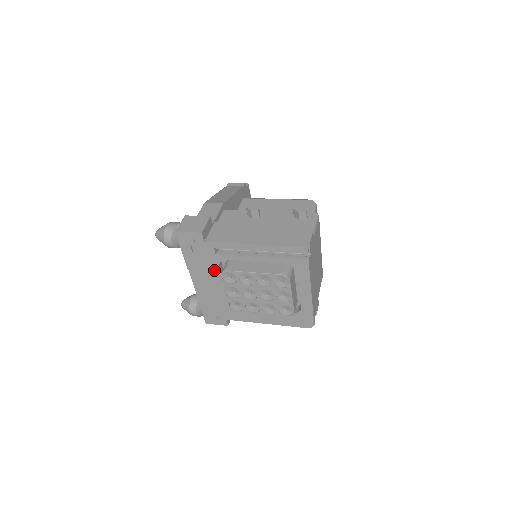
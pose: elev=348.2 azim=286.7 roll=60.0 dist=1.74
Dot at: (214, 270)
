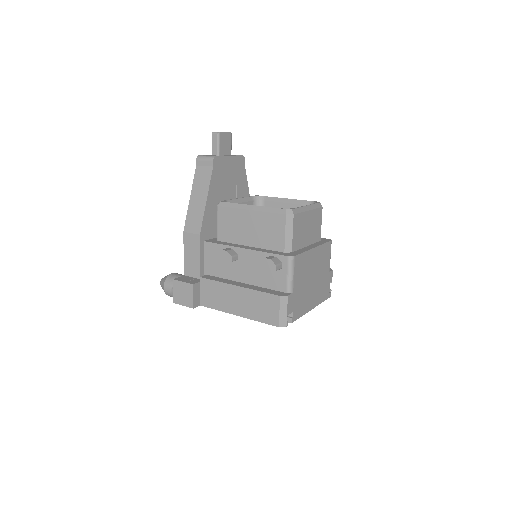
Dot at: occluded
